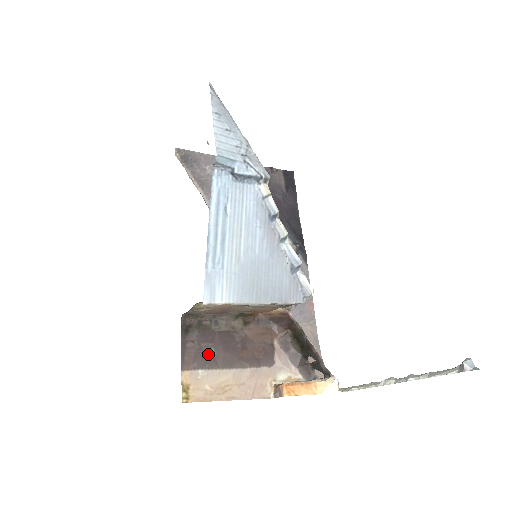
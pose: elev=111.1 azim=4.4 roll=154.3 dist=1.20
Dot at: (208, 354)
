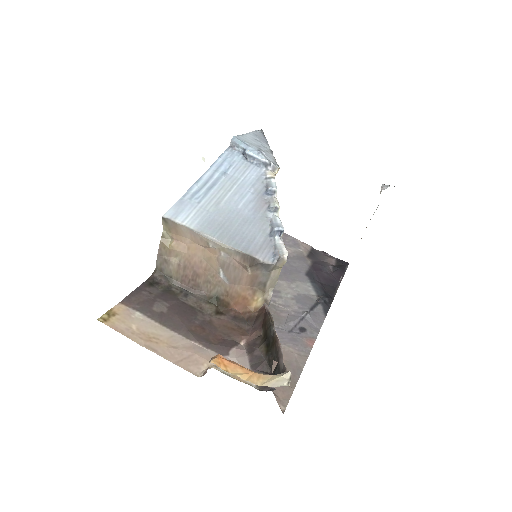
Dot at: (158, 308)
